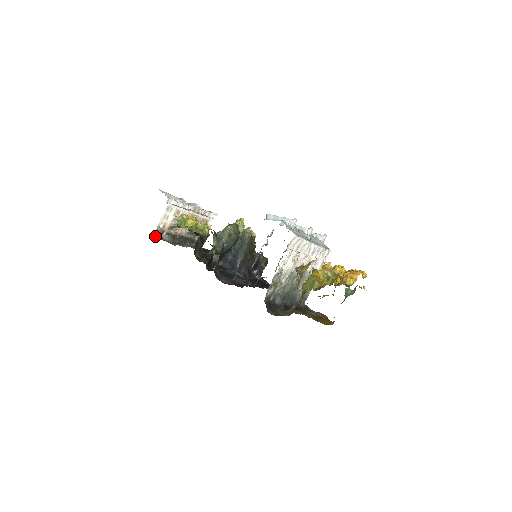
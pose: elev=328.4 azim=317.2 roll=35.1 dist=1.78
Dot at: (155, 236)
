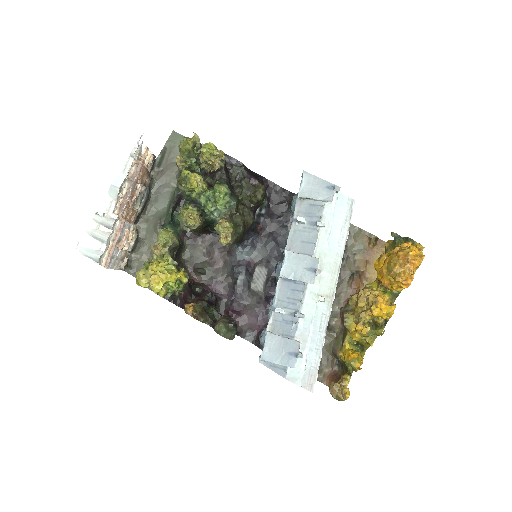
Dot at: (126, 271)
